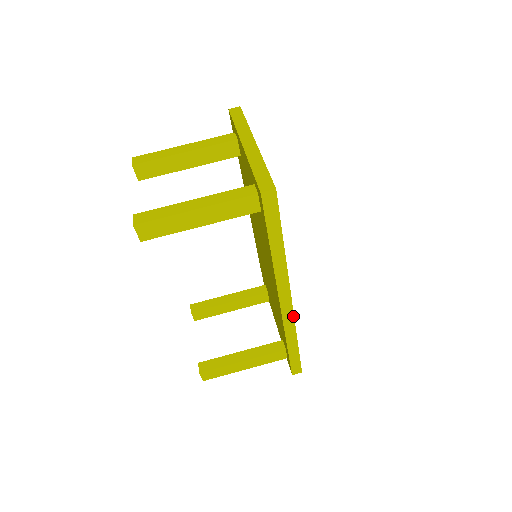
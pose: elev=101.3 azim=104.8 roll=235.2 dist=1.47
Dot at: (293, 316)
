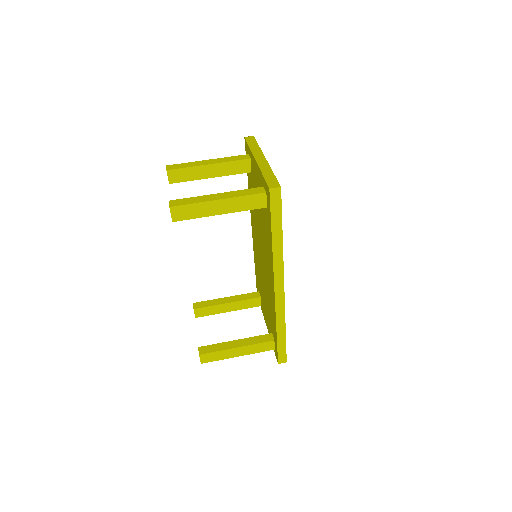
Dot at: (284, 303)
